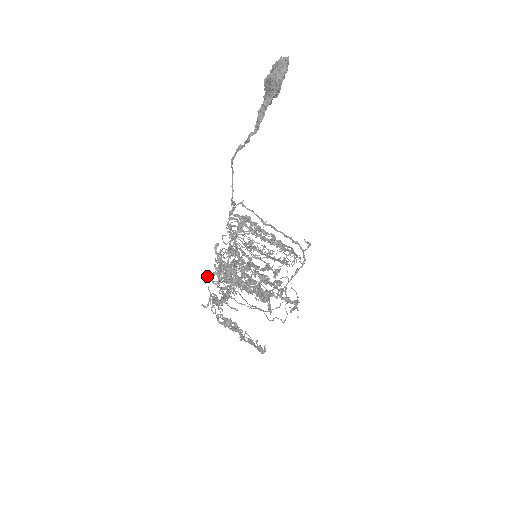
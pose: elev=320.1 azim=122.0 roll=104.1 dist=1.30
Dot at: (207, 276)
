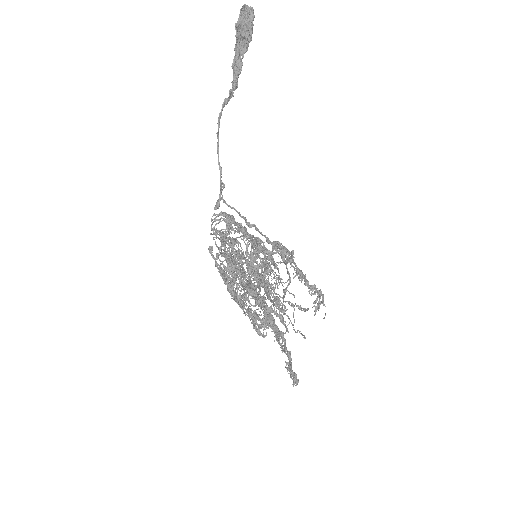
Dot at: (223, 270)
